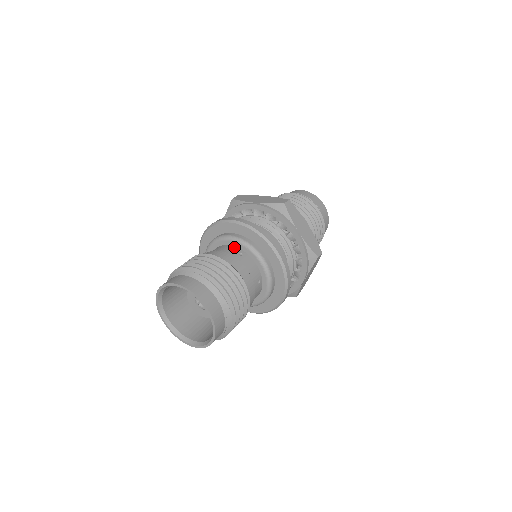
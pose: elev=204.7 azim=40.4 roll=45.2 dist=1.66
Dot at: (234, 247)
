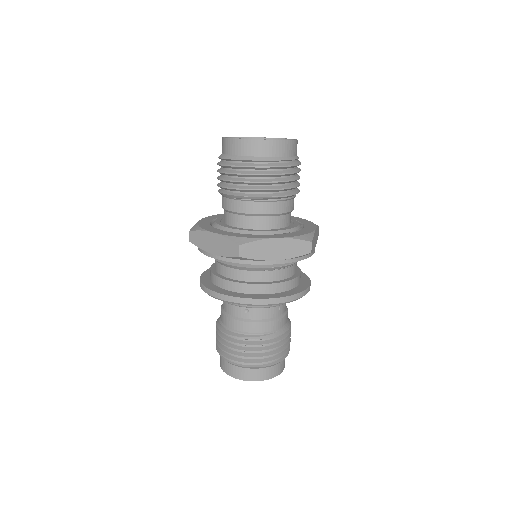
Dot at: (271, 307)
